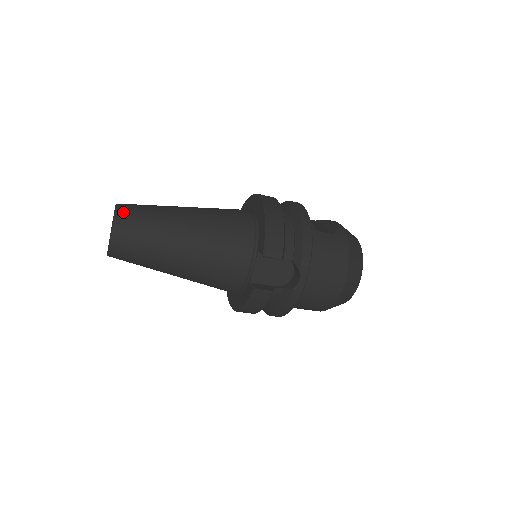
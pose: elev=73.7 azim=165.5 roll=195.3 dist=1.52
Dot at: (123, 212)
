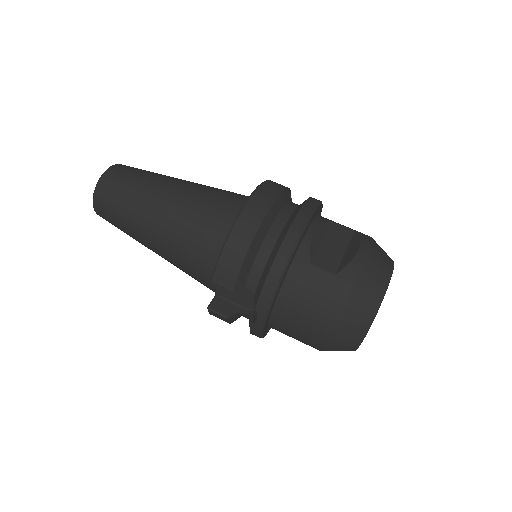
Dot at: (105, 181)
